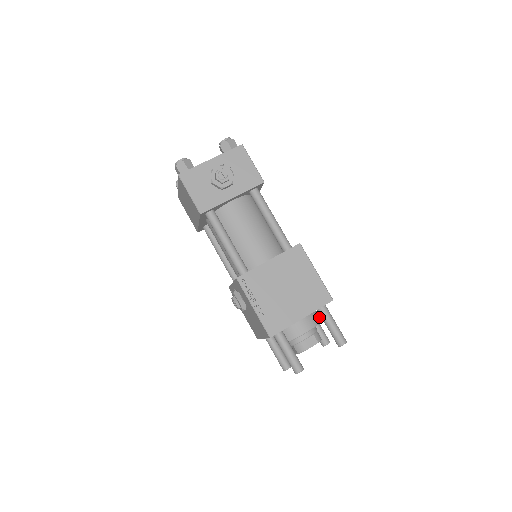
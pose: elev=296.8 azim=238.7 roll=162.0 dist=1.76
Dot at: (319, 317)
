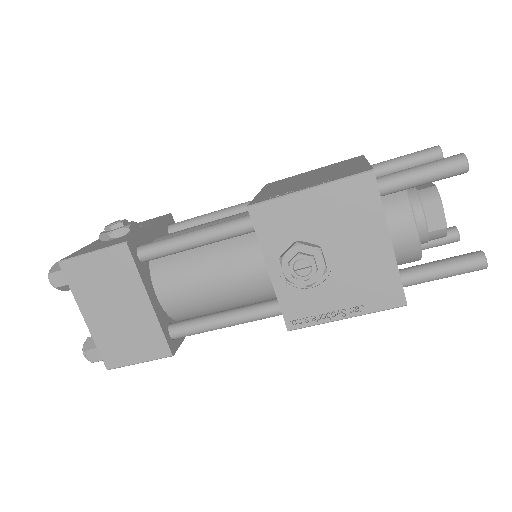
Dot at: occluded
